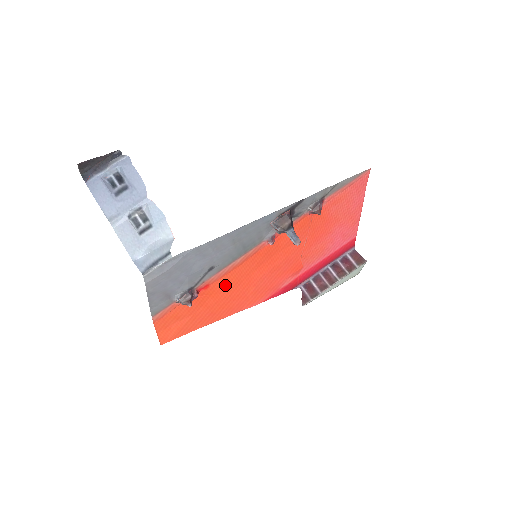
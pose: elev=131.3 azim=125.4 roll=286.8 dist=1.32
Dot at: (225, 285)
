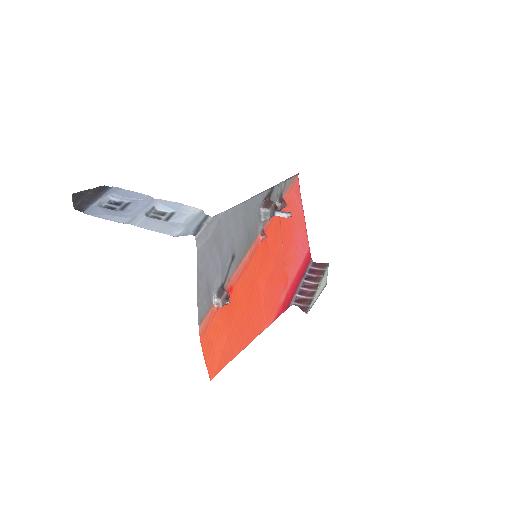
Dot at: (243, 291)
